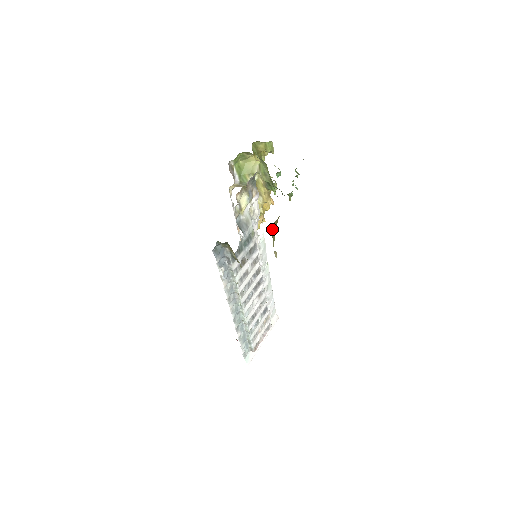
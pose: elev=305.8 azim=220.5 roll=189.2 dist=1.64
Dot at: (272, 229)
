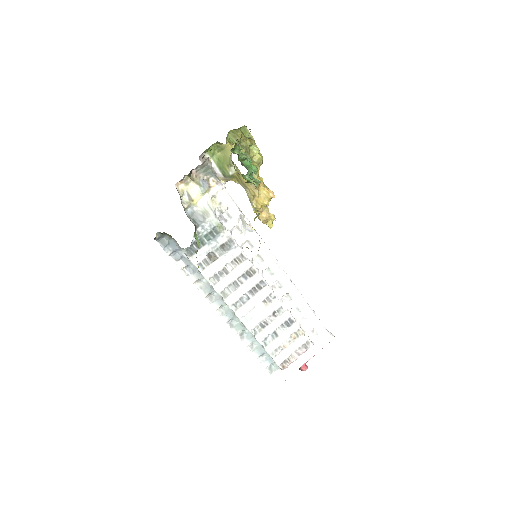
Dot at: occluded
